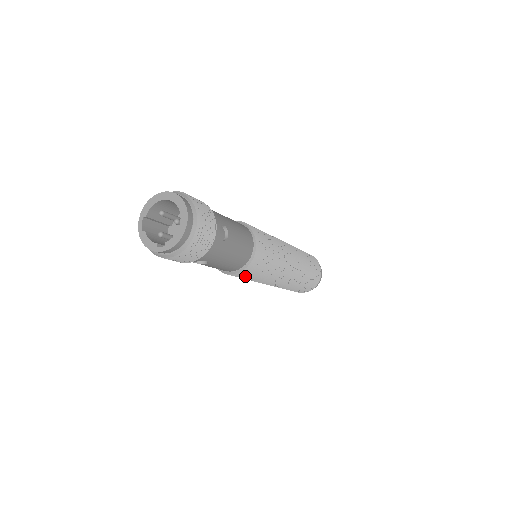
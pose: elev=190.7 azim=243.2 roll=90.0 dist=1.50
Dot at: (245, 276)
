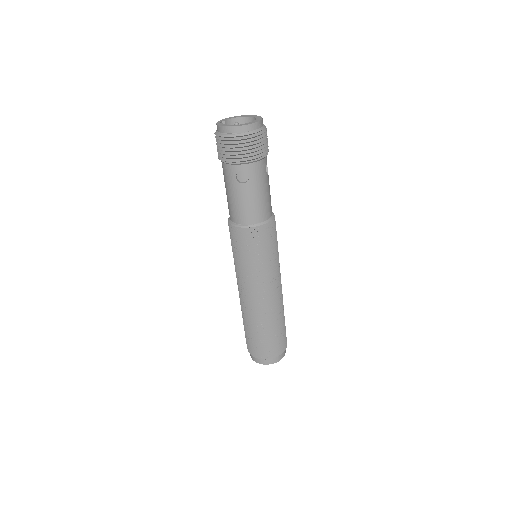
Dot at: (254, 242)
